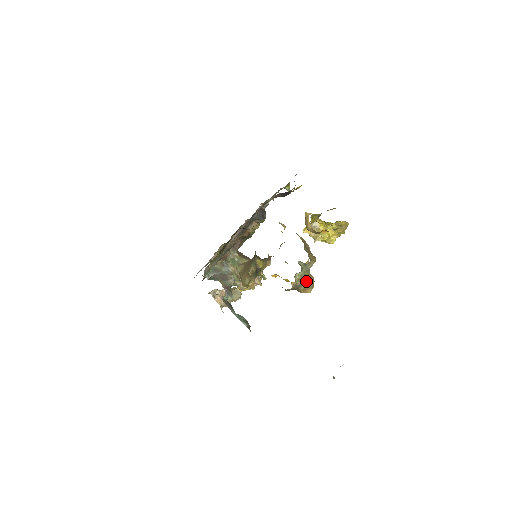
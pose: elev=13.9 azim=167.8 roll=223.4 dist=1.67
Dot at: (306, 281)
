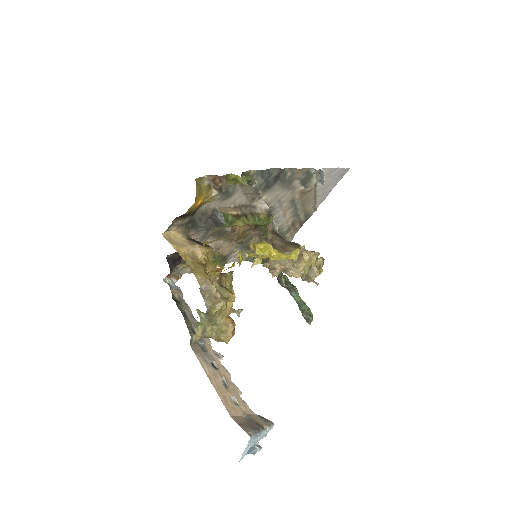
Dot at: (213, 332)
